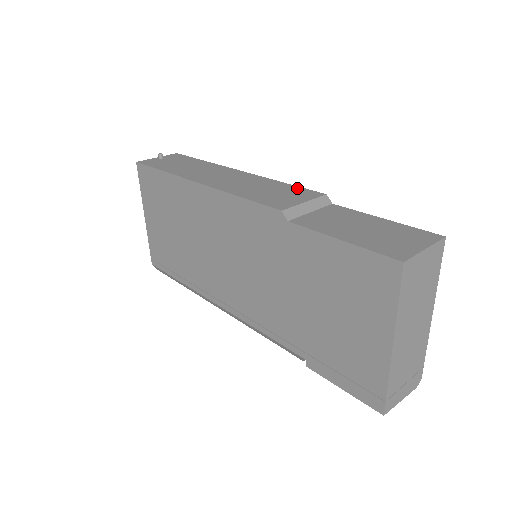
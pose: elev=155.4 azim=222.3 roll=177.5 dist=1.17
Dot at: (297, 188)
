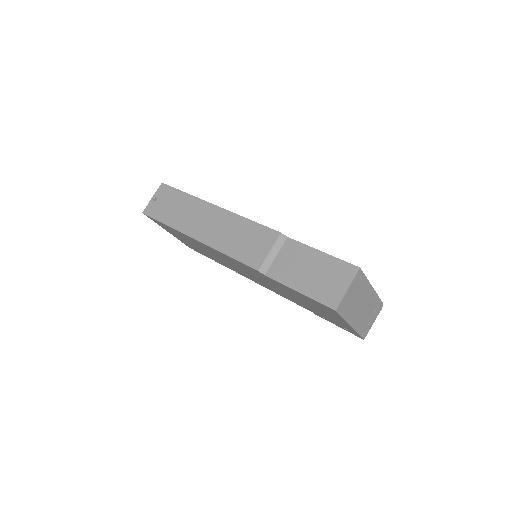
Dot at: (260, 228)
